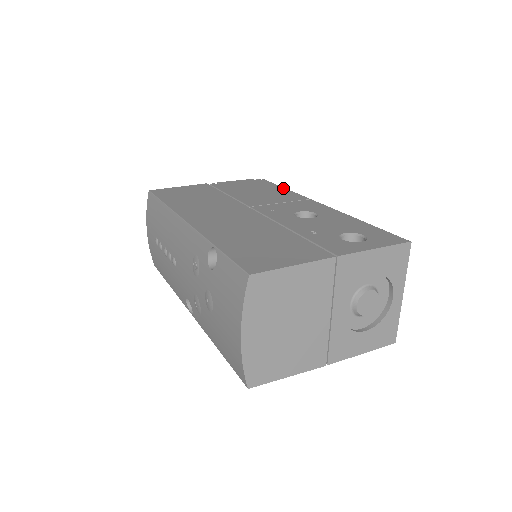
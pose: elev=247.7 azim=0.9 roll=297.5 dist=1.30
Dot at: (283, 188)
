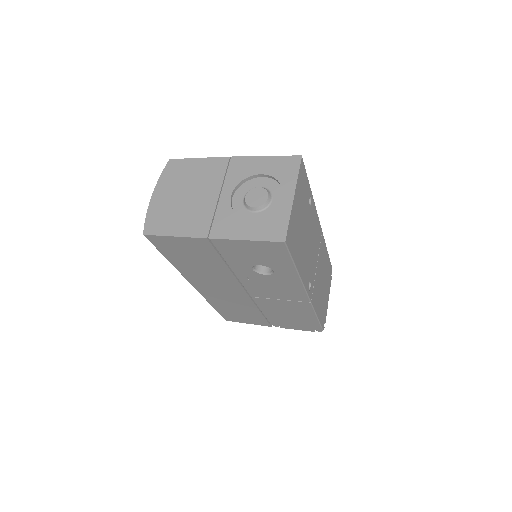
Dot at: occluded
